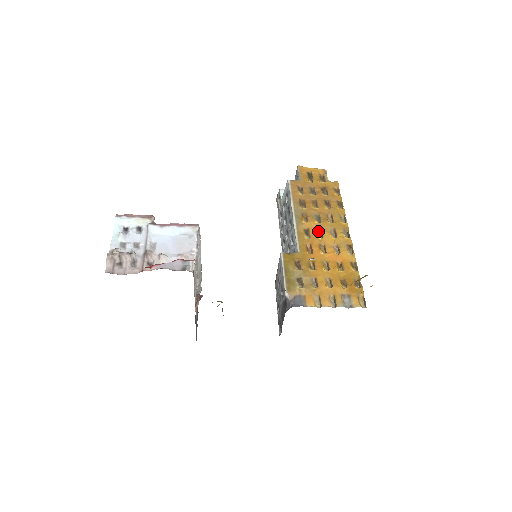
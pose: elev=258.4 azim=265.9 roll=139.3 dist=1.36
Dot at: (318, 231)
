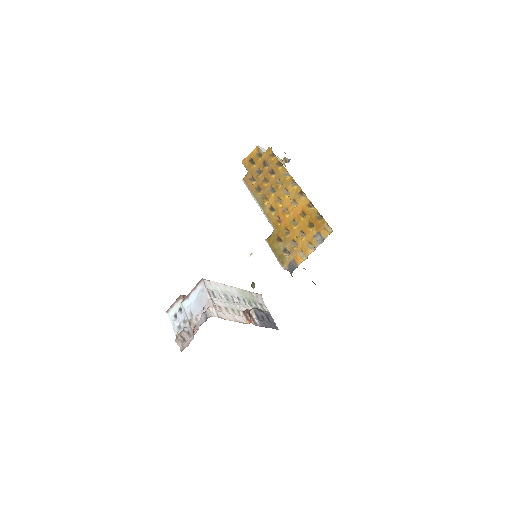
Dot at: (278, 201)
